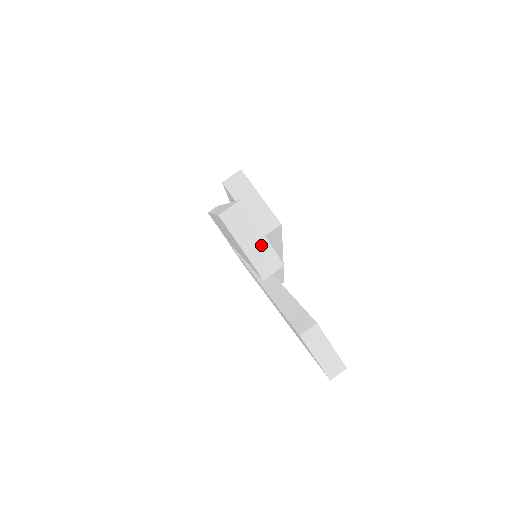
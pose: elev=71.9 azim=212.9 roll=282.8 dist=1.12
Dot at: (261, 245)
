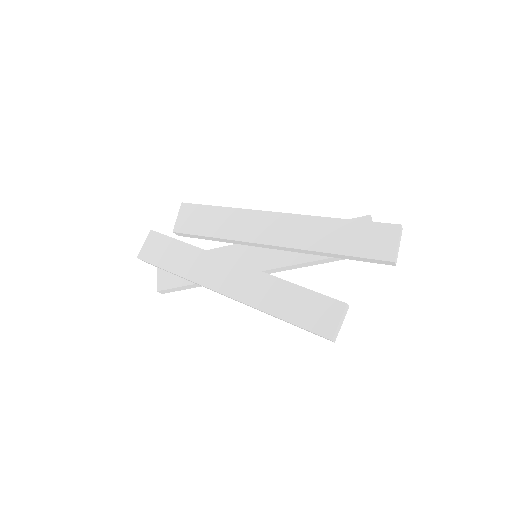
Dot at: (398, 250)
